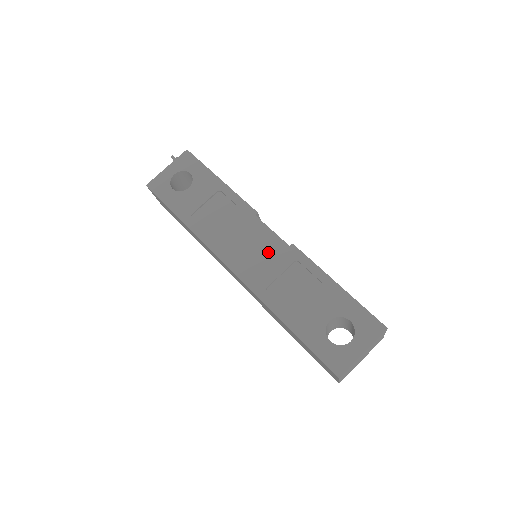
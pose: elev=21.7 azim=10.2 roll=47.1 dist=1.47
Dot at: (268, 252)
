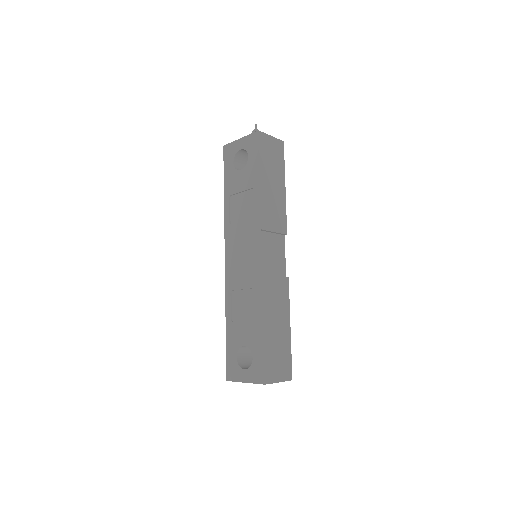
Dot at: (247, 266)
